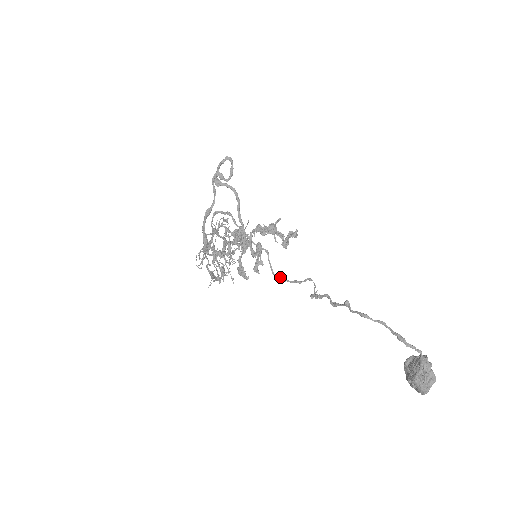
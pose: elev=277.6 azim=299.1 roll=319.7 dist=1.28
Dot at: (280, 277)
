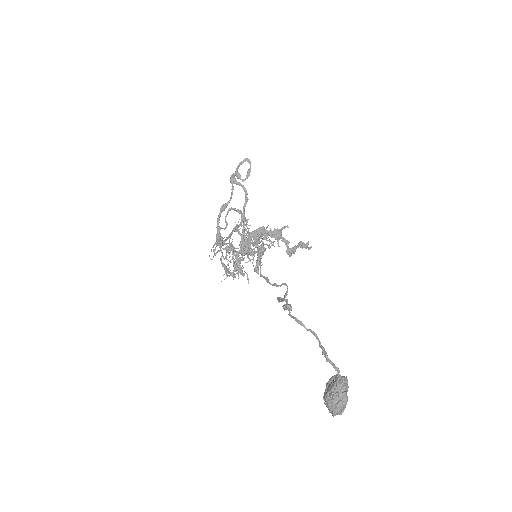
Dot at: (265, 278)
